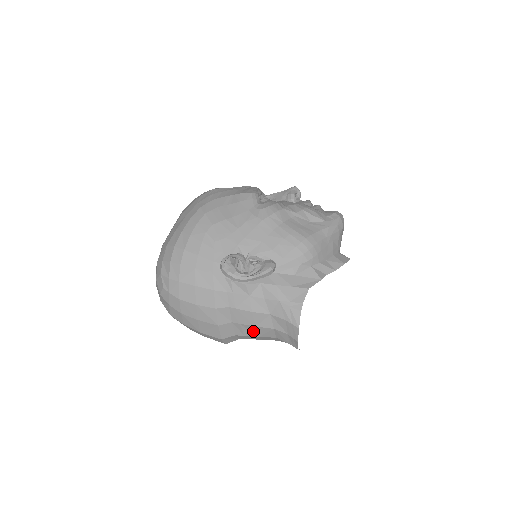
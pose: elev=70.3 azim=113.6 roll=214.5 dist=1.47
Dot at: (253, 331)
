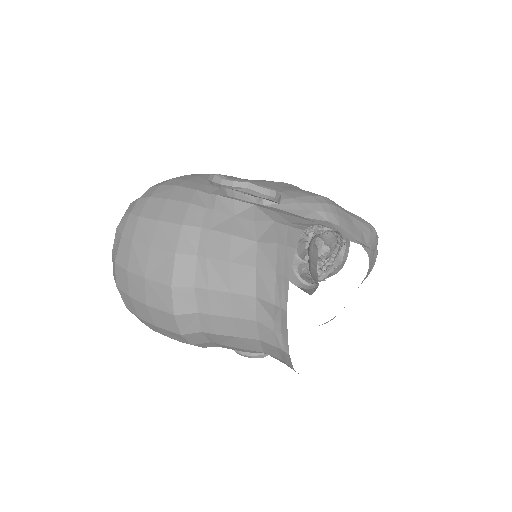
Dot at: (223, 277)
